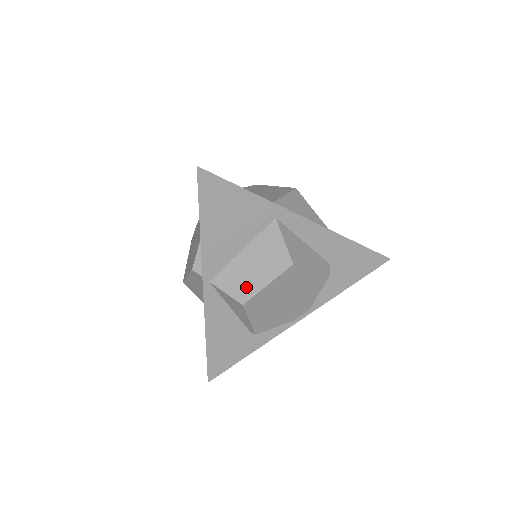
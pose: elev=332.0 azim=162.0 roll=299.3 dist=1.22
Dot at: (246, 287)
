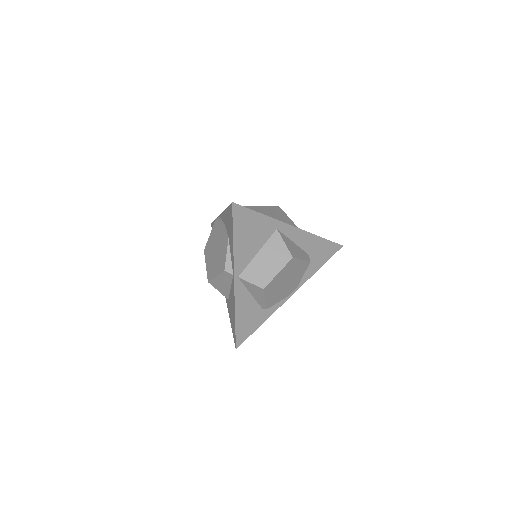
Dot at: (264, 277)
